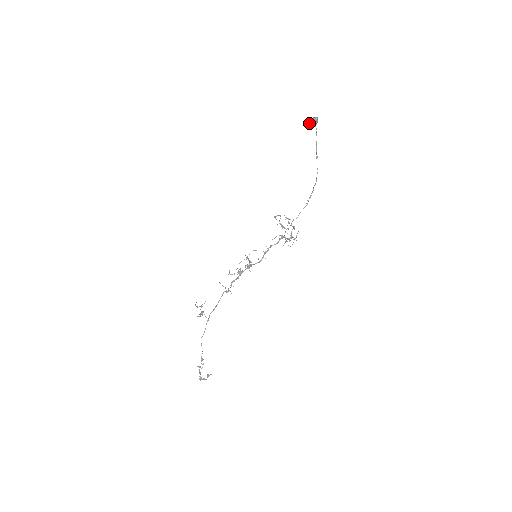
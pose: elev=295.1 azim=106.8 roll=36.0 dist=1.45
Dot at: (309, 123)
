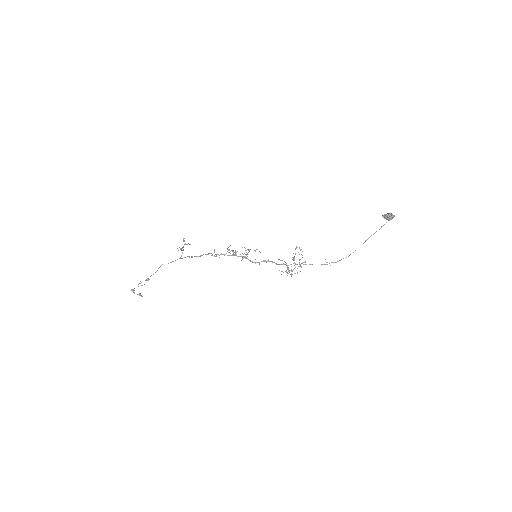
Dot at: (386, 214)
